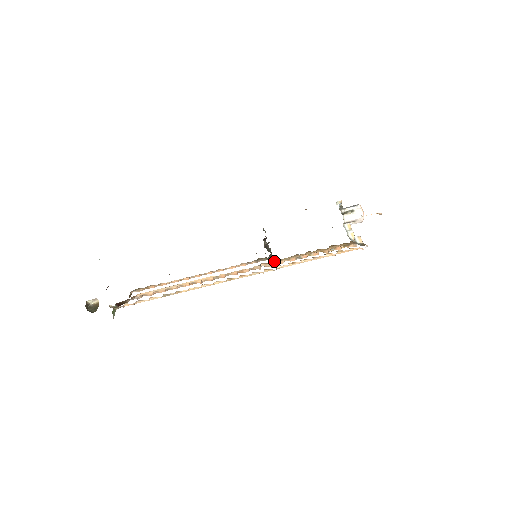
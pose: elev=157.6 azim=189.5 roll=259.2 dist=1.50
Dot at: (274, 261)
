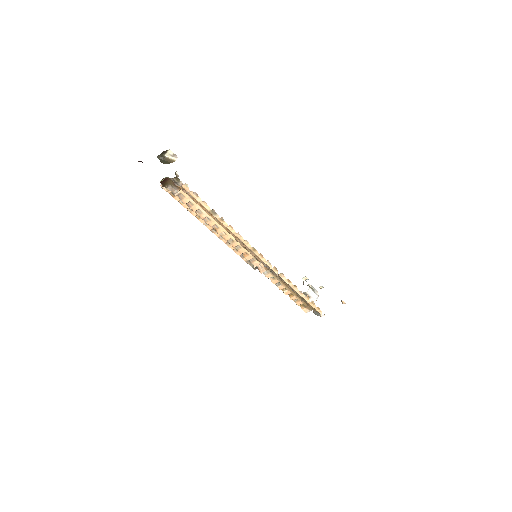
Dot at: (269, 270)
